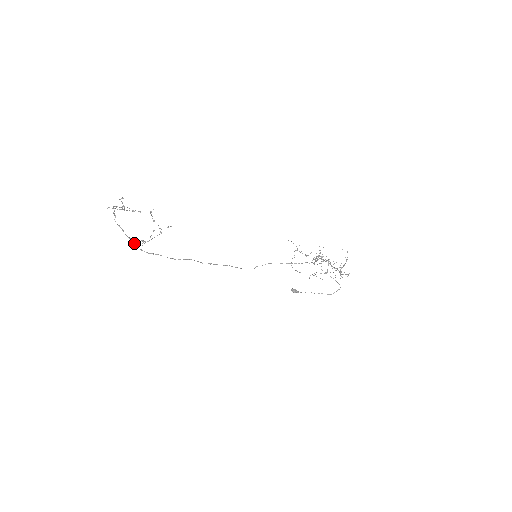
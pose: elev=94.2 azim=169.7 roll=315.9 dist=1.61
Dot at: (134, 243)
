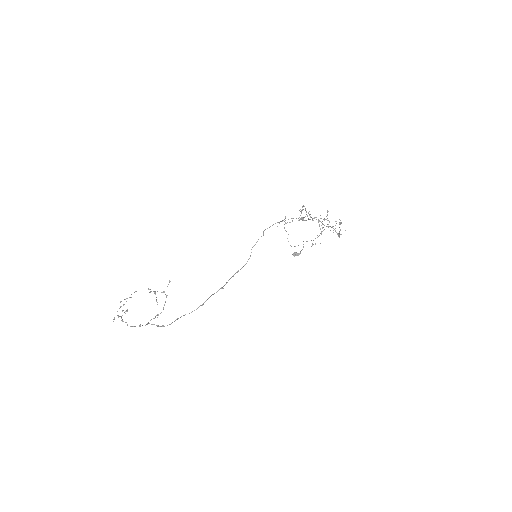
Dot at: (153, 324)
